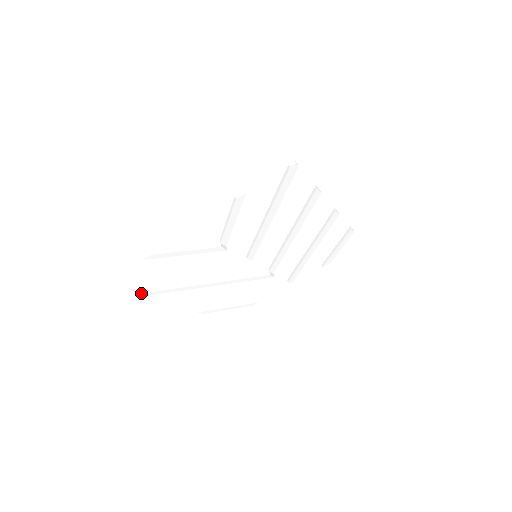
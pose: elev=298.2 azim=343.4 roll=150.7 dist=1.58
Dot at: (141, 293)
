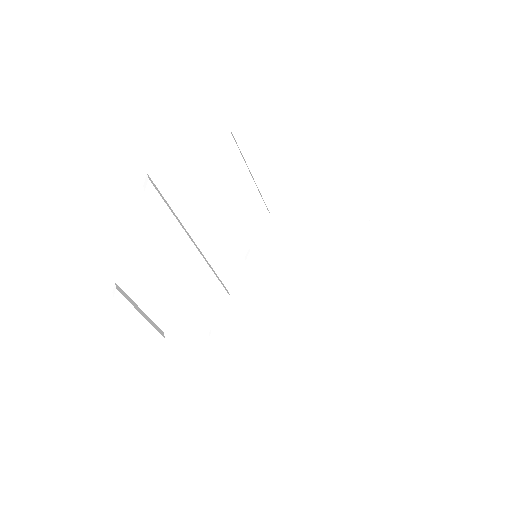
Dot at: (150, 181)
